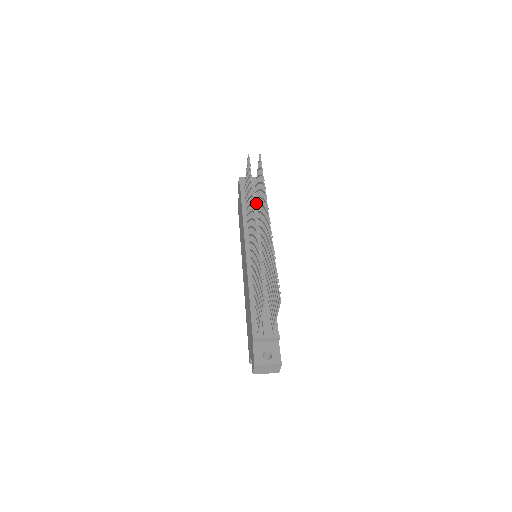
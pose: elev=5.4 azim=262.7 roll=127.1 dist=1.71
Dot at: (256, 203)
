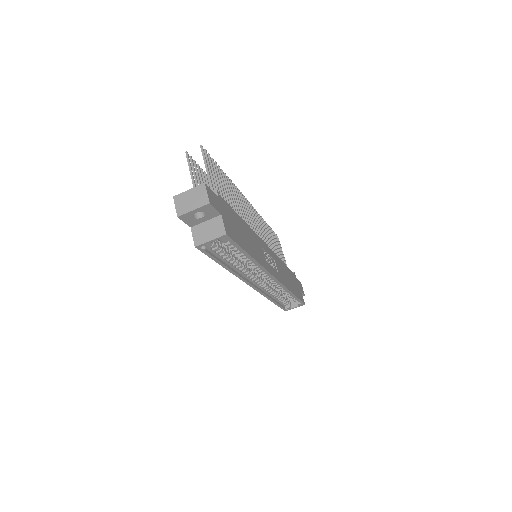
Dot at: occluded
